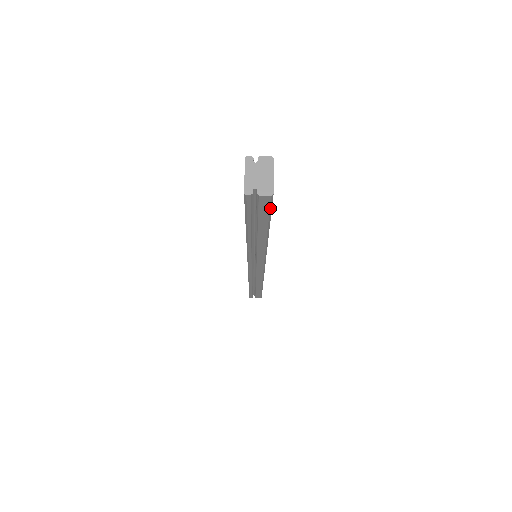
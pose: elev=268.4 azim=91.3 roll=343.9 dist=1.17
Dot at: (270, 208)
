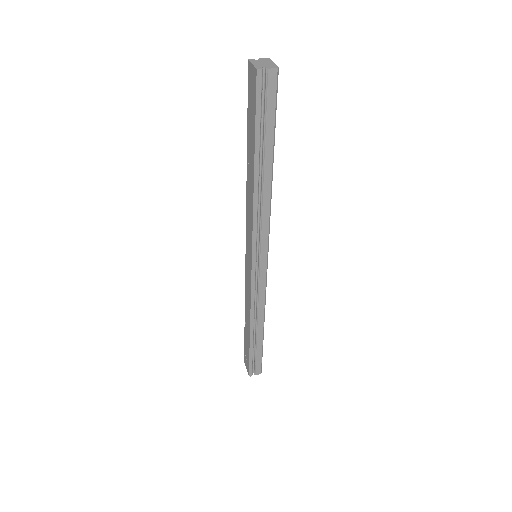
Dot at: (276, 97)
